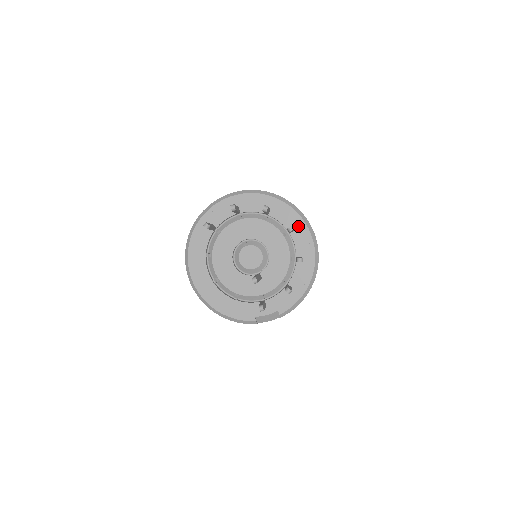
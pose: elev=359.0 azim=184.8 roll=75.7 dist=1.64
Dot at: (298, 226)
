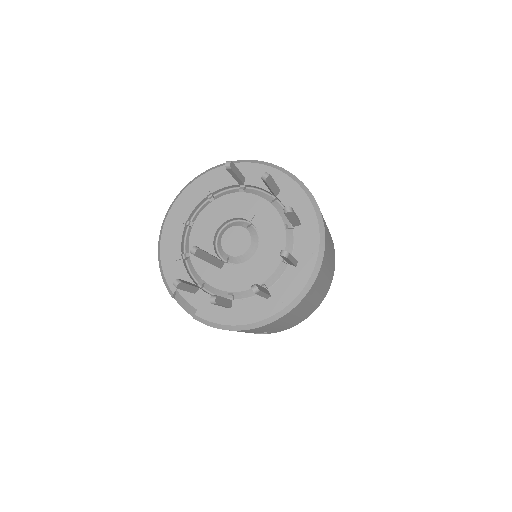
Dot at: (303, 267)
